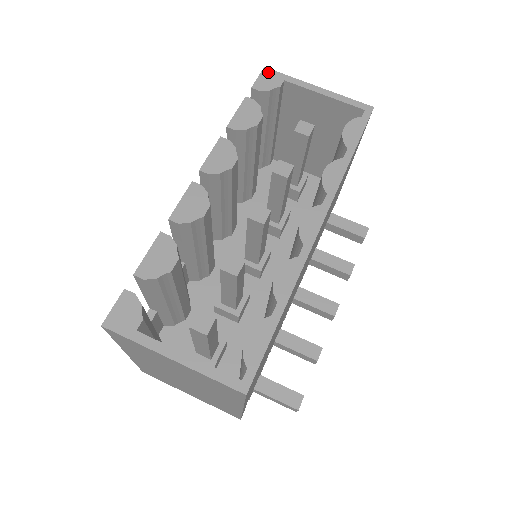
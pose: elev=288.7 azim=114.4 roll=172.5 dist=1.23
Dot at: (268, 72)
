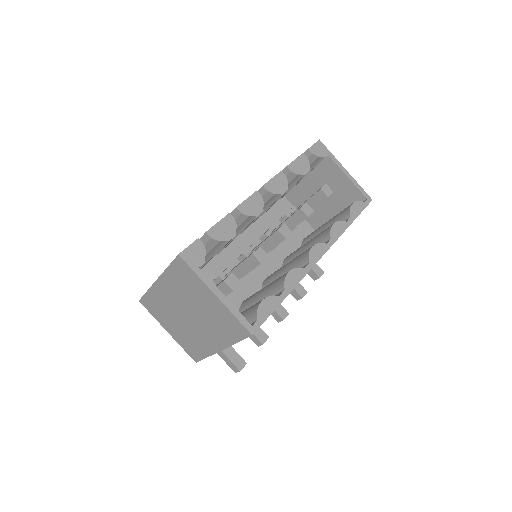
Dot at: (321, 144)
